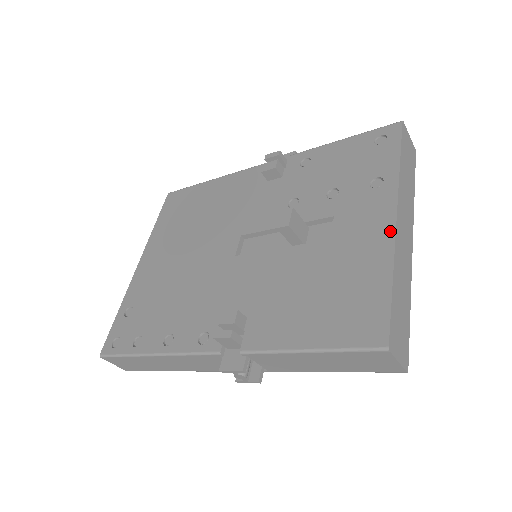
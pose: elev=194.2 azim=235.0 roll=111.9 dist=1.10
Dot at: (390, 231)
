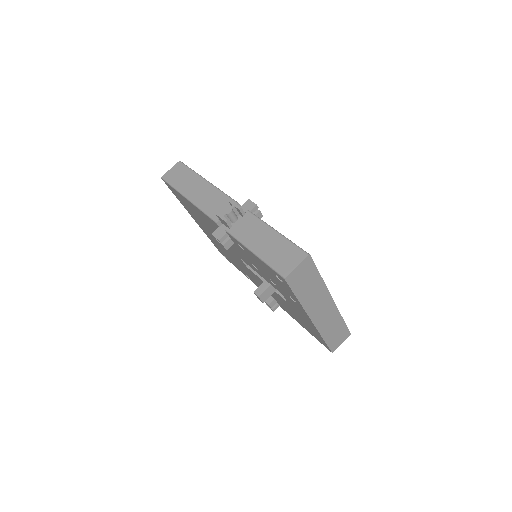
Dot at: (313, 325)
